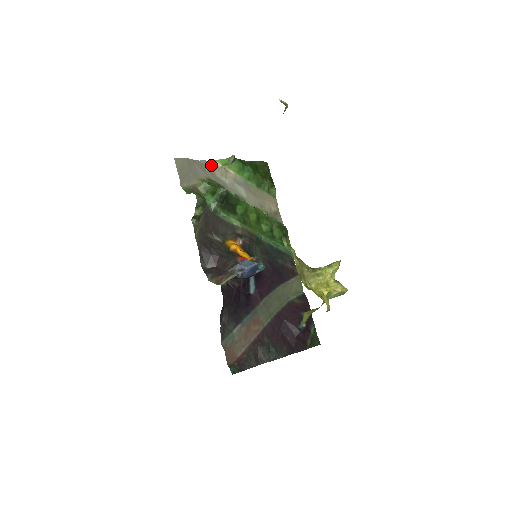
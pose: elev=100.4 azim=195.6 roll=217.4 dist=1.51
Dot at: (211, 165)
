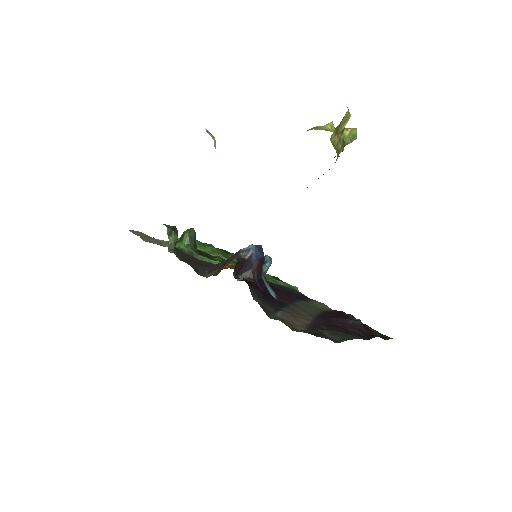
Dot at: occluded
